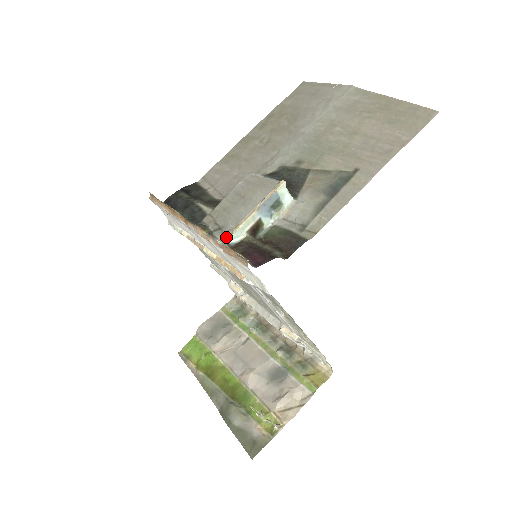
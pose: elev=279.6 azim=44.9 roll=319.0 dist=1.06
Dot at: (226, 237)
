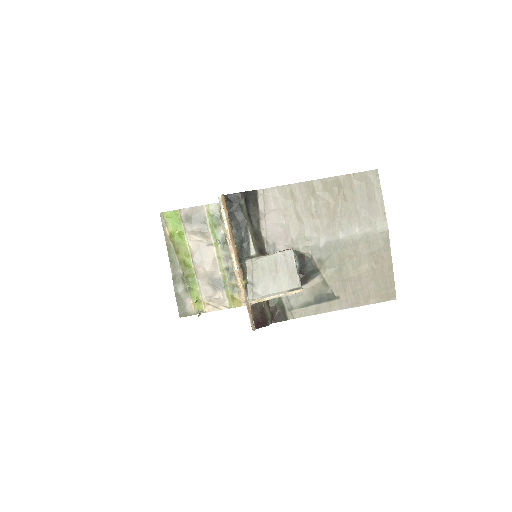
Dot at: (253, 302)
